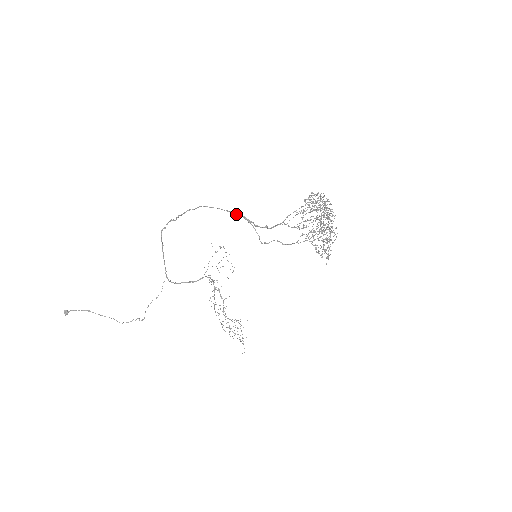
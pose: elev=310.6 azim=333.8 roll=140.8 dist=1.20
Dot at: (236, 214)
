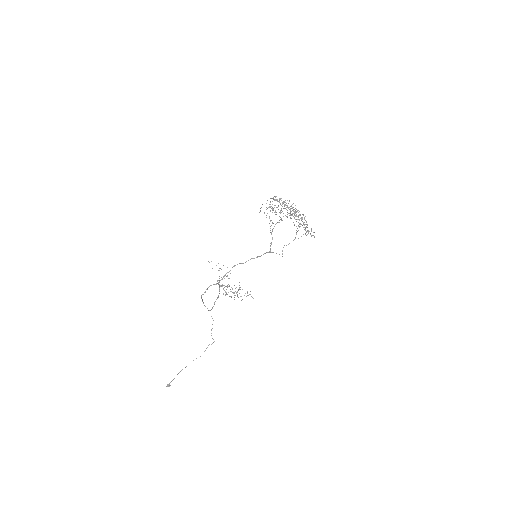
Dot at: occluded
